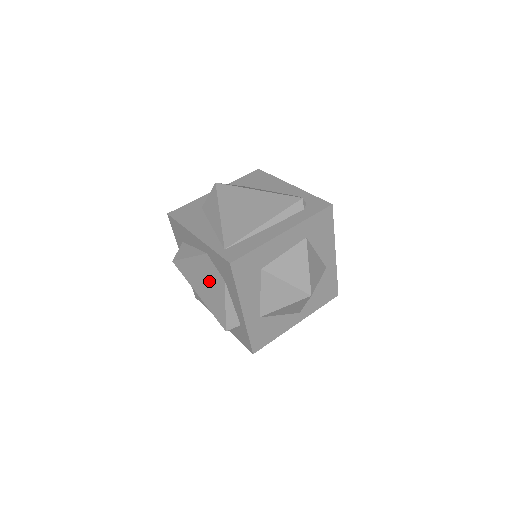
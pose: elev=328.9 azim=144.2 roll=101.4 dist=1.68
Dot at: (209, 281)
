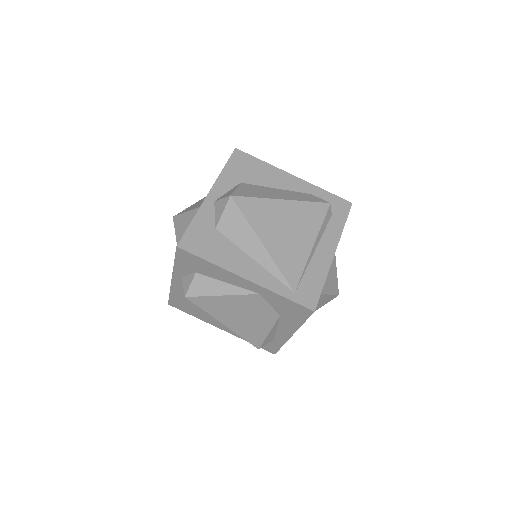
Dot at: (251, 315)
